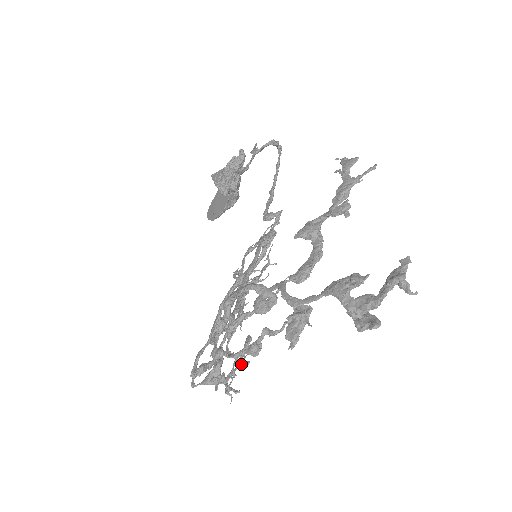
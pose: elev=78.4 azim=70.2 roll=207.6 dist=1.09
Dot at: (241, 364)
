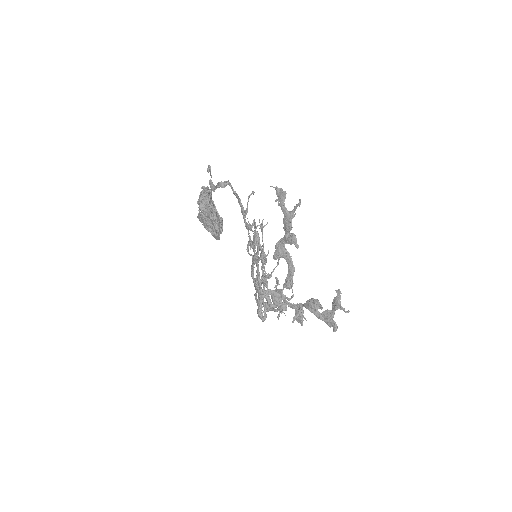
Dot at: occluded
